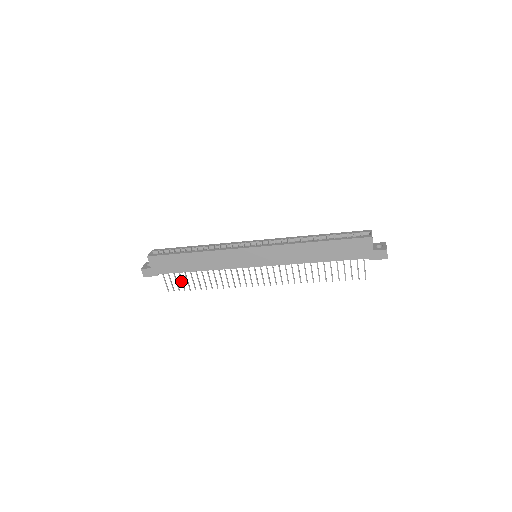
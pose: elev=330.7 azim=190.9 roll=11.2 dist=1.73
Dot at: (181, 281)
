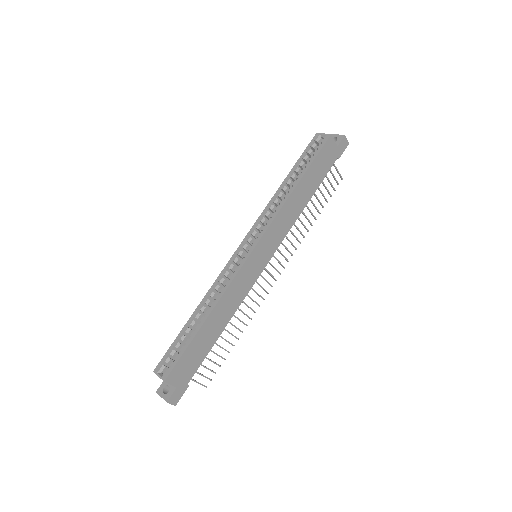
Dot at: occluded
